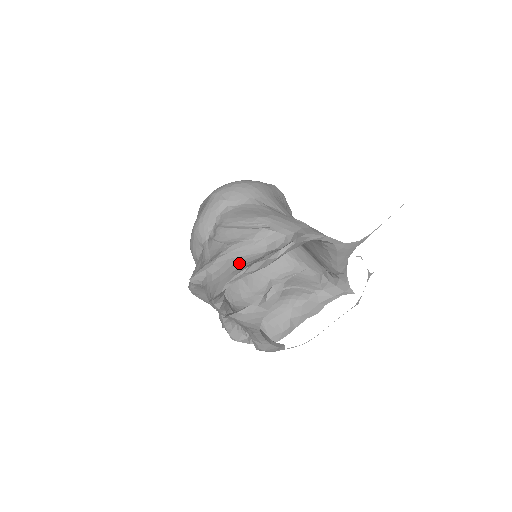
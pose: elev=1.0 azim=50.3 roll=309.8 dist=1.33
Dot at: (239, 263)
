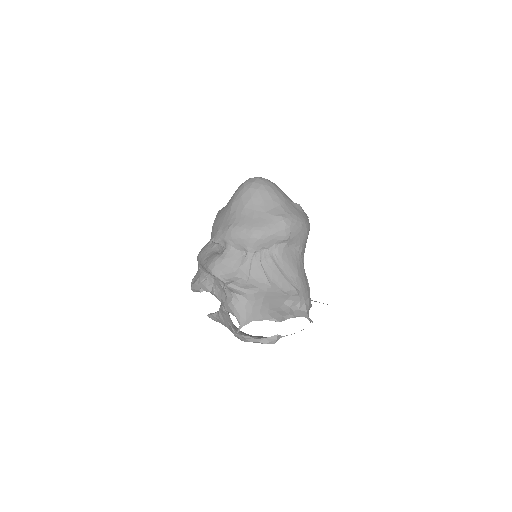
Dot at: (268, 305)
